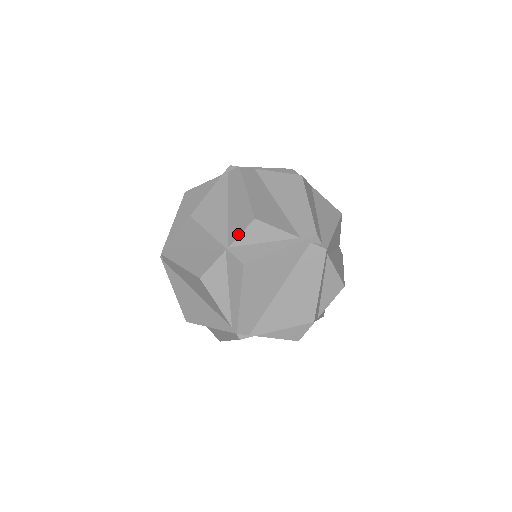
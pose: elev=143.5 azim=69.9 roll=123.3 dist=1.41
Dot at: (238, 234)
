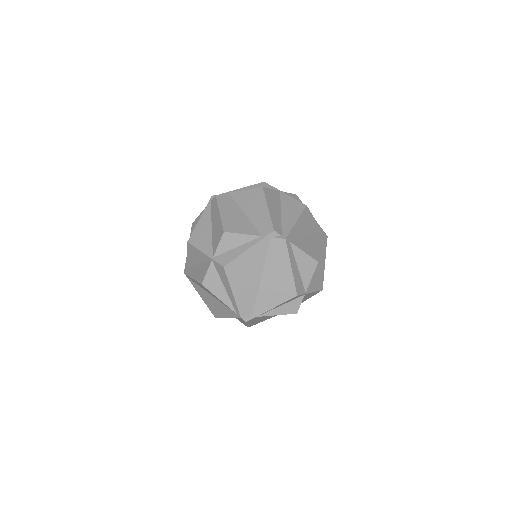
Dot at: (217, 246)
